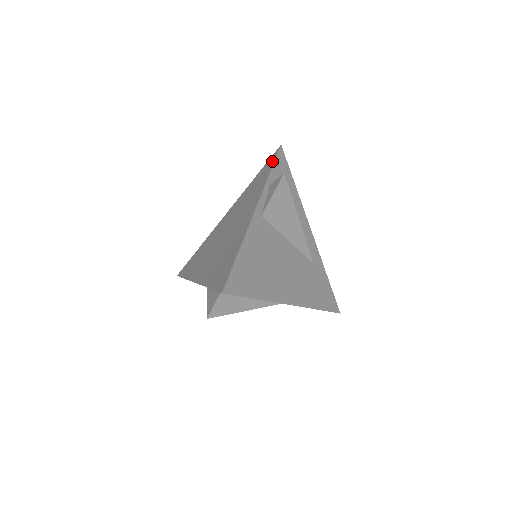
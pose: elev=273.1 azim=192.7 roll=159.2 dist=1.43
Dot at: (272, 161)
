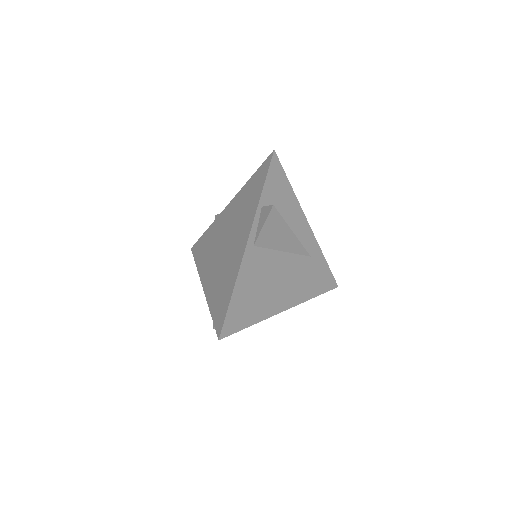
Dot at: (265, 172)
